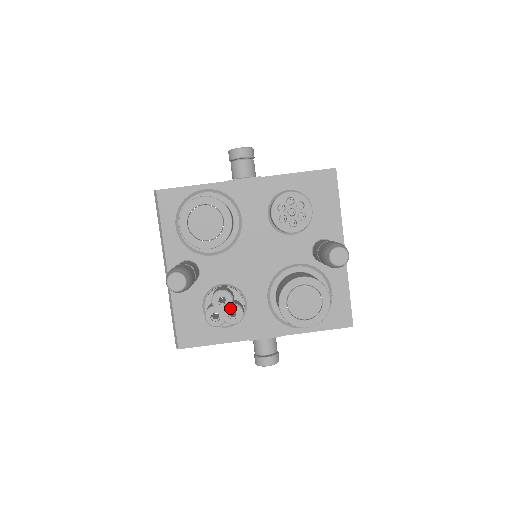
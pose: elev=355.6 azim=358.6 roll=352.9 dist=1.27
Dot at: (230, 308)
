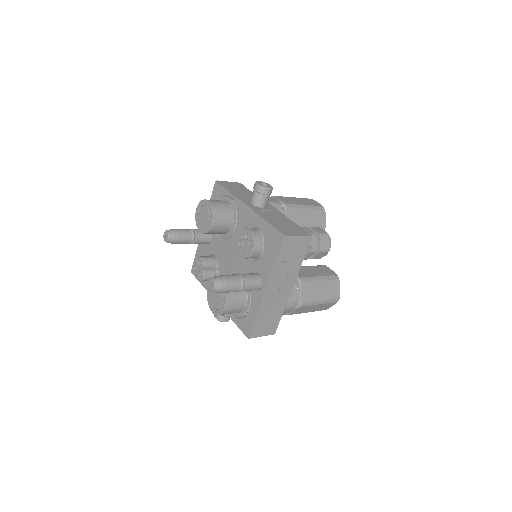
Dot at: (201, 270)
